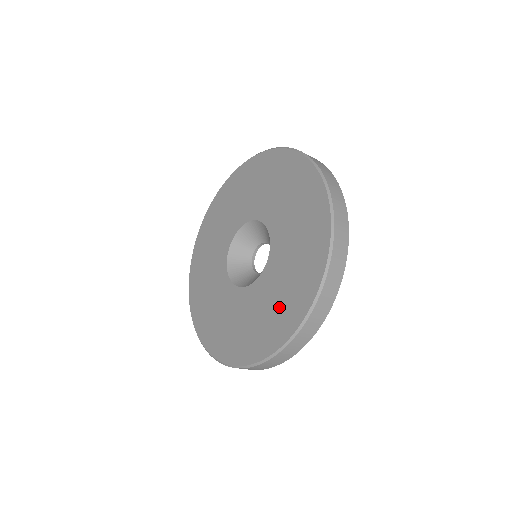
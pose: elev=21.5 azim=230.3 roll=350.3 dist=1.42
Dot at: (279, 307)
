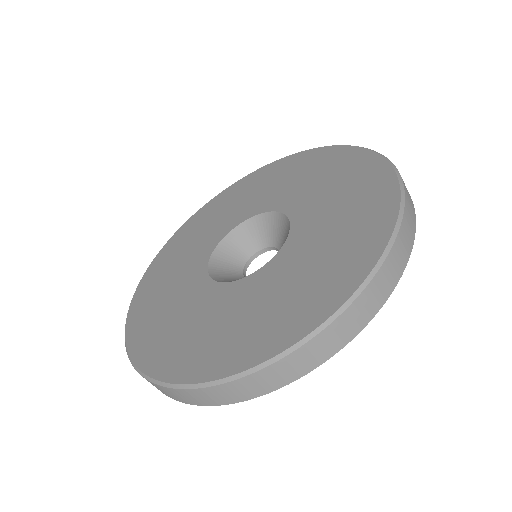
Dot at: (257, 320)
